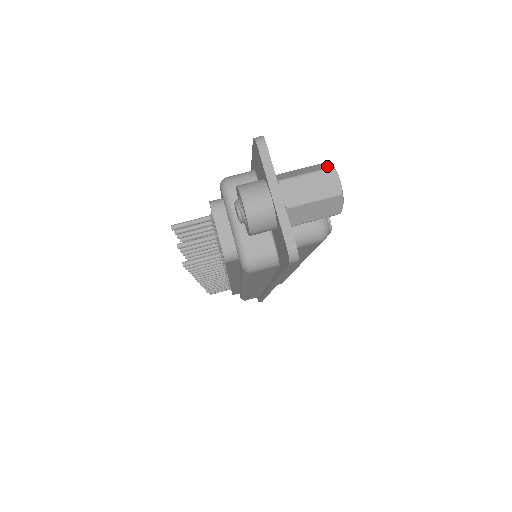
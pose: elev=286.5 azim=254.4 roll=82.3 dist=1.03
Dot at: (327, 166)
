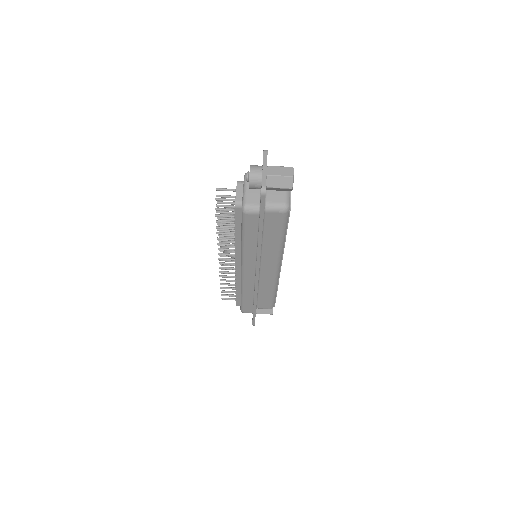
Dot at: (291, 167)
